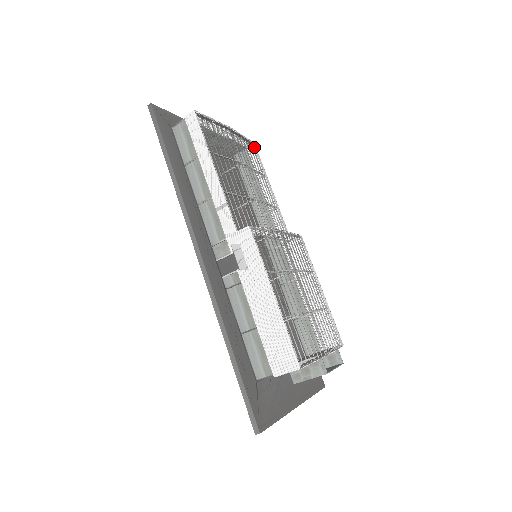
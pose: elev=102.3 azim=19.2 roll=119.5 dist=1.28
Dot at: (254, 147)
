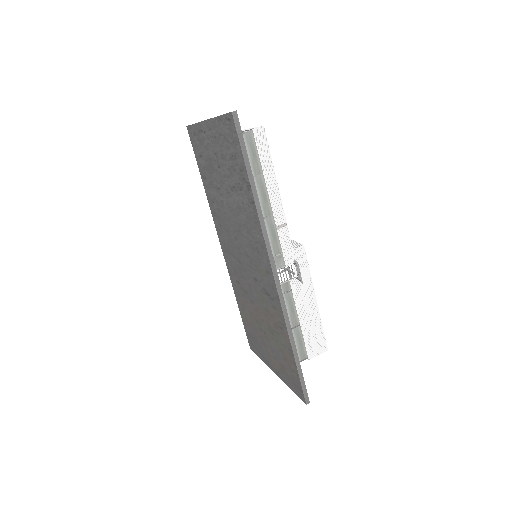
Dot at: occluded
